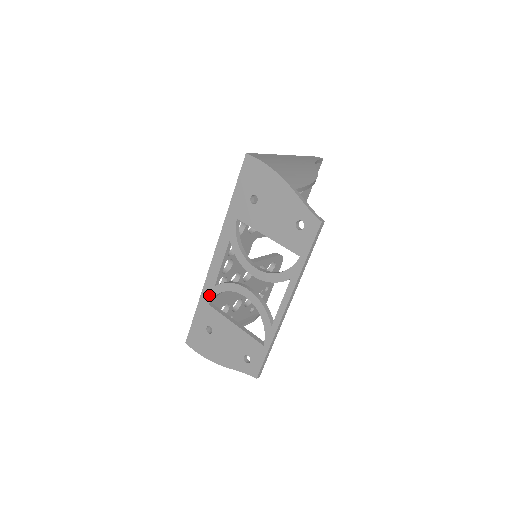
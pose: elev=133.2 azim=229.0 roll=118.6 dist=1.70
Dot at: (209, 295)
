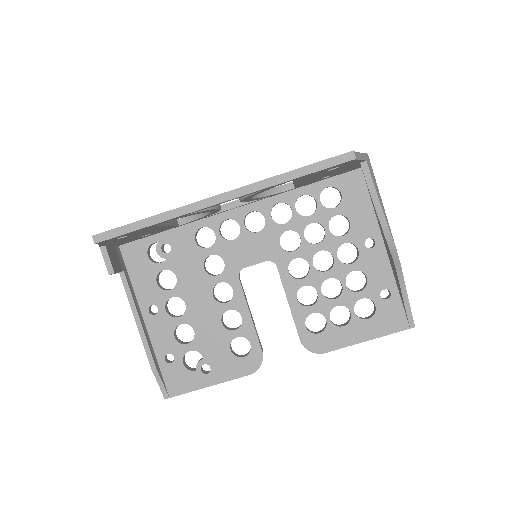
Dot at: occluded
